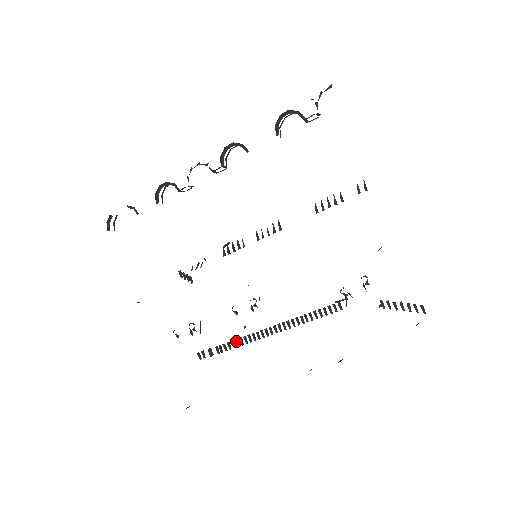
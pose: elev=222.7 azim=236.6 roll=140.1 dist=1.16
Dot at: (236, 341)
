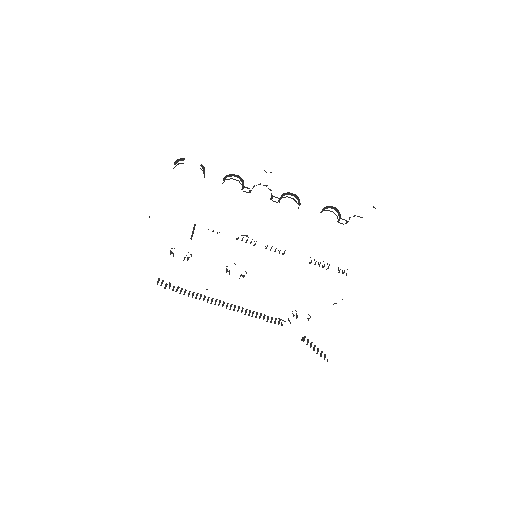
Dot at: (193, 293)
